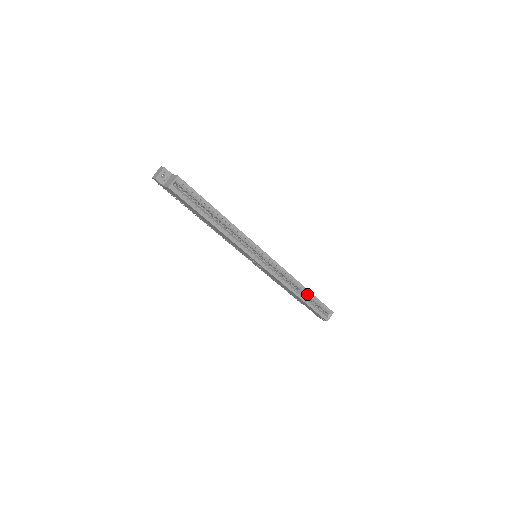
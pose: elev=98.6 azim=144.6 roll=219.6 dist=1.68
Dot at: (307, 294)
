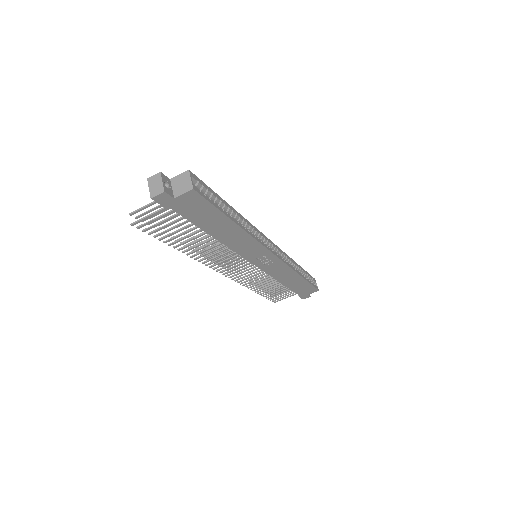
Dot at: (301, 270)
